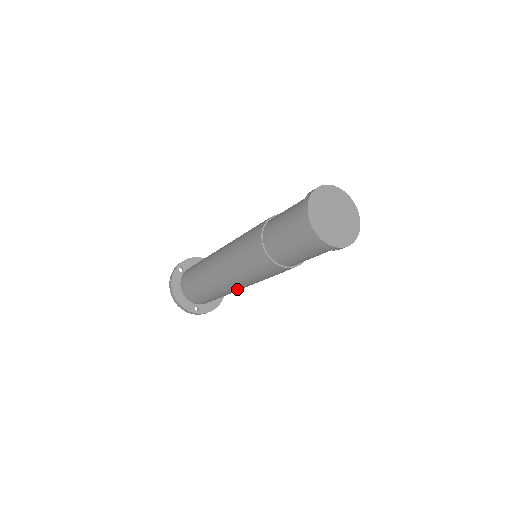
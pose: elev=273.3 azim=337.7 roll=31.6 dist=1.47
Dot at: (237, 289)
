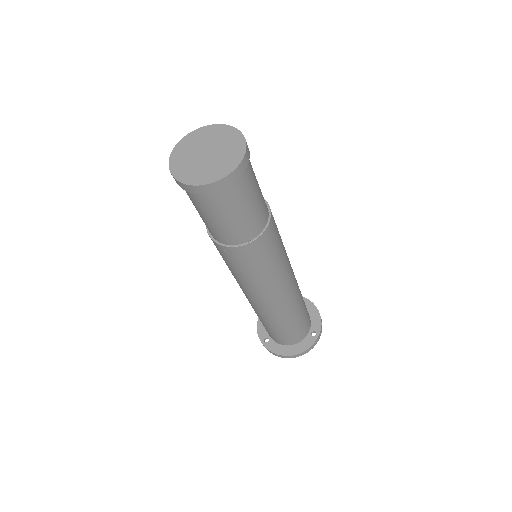
Dot at: (250, 300)
